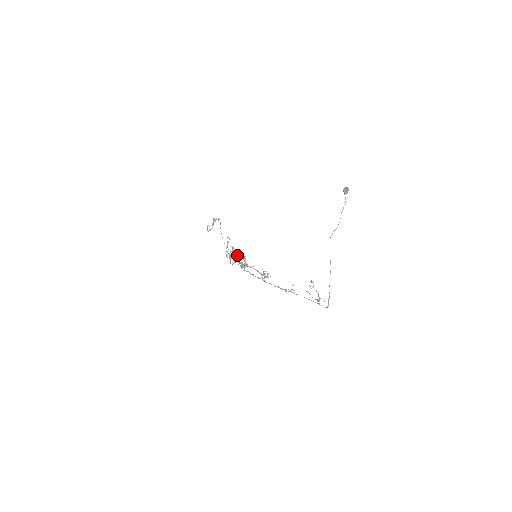
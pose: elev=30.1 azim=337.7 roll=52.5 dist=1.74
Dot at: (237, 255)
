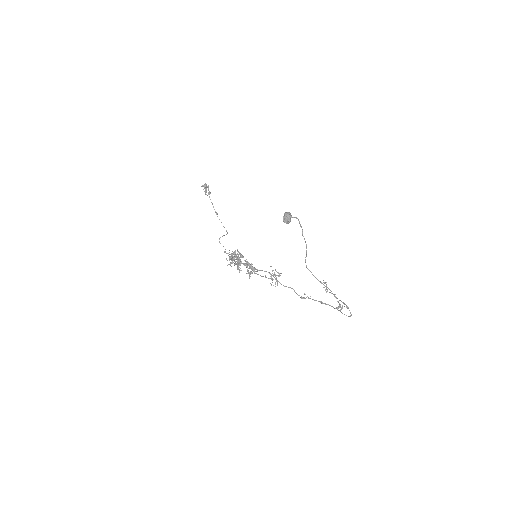
Dot at: (238, 260)
